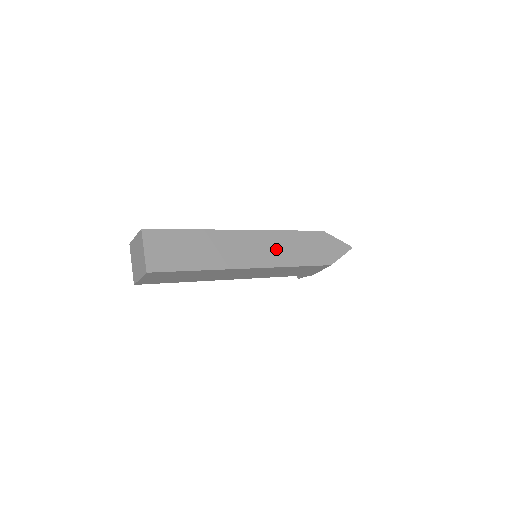
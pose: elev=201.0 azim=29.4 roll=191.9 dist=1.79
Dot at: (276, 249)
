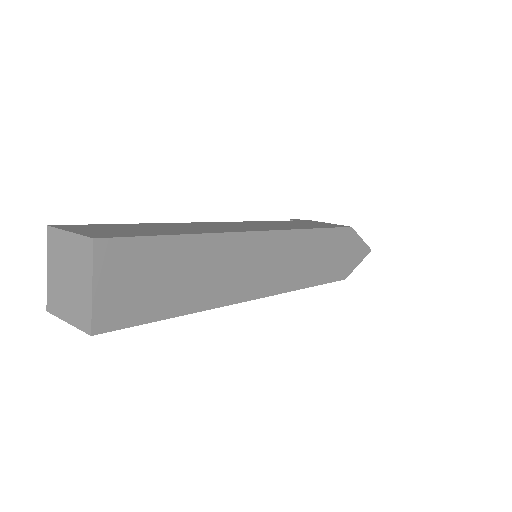
Dot at: (294, 261)
